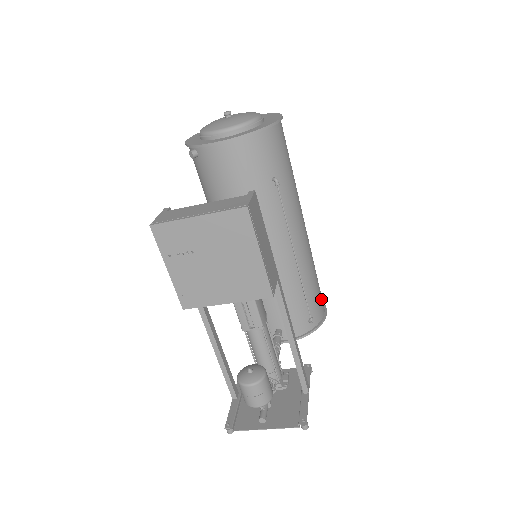
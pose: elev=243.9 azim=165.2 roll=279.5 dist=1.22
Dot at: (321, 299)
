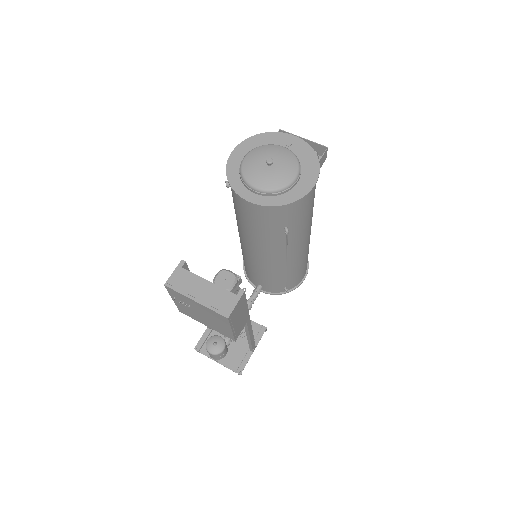
Dot at: (303, 273)
